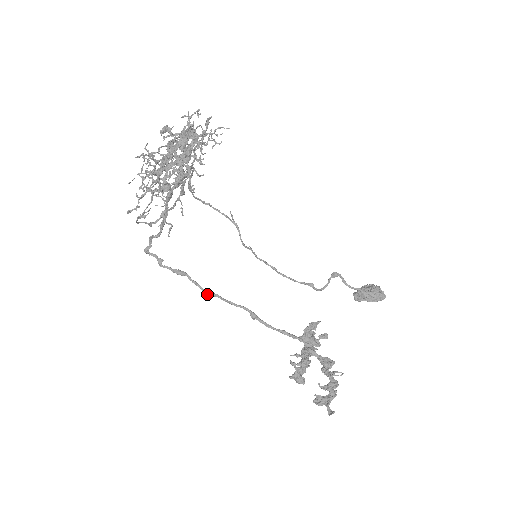
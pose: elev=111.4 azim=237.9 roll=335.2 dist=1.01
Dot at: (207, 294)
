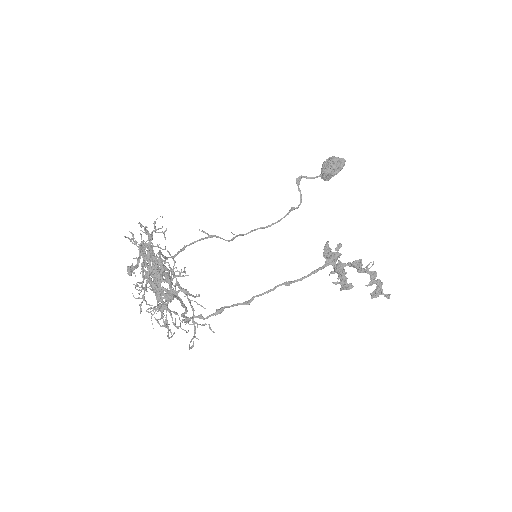
Dot at: (248, 303)
